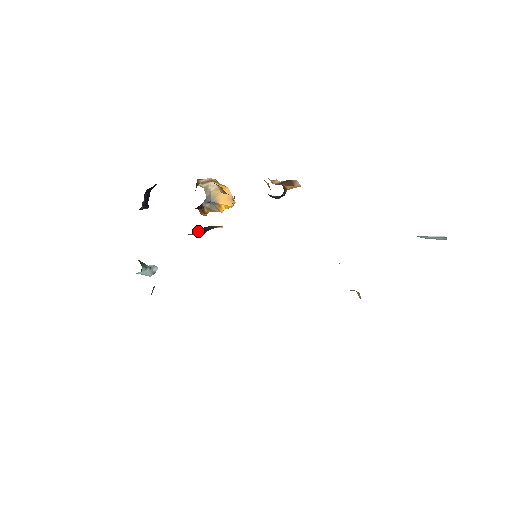
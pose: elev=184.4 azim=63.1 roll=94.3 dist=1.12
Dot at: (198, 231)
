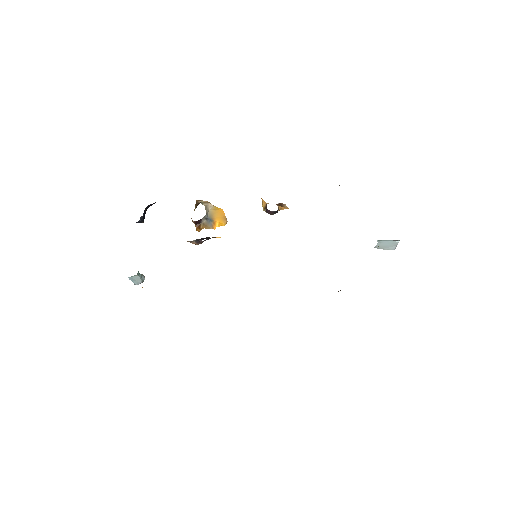
Dot at: (198, 240)
